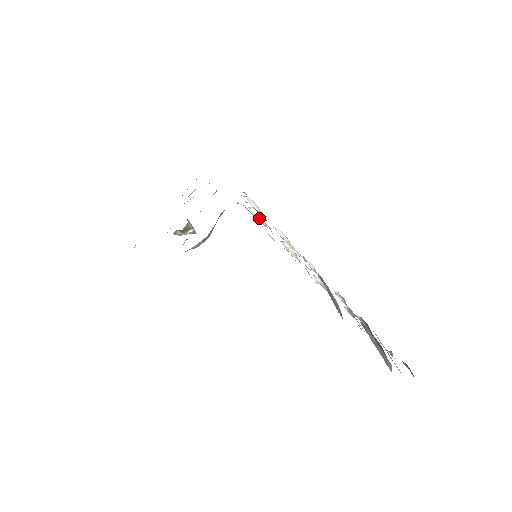
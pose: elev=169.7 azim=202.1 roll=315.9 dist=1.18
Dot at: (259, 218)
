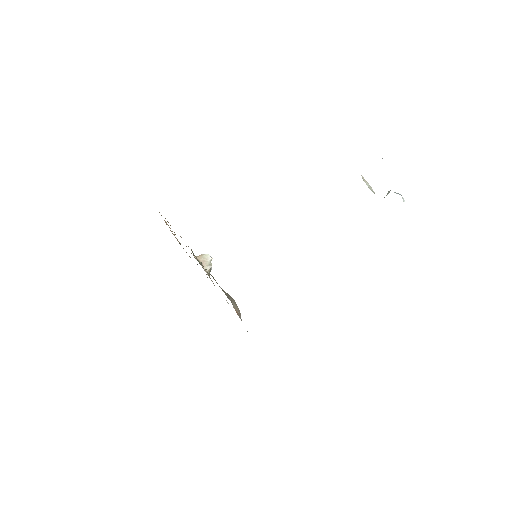
Dot at: occluded
